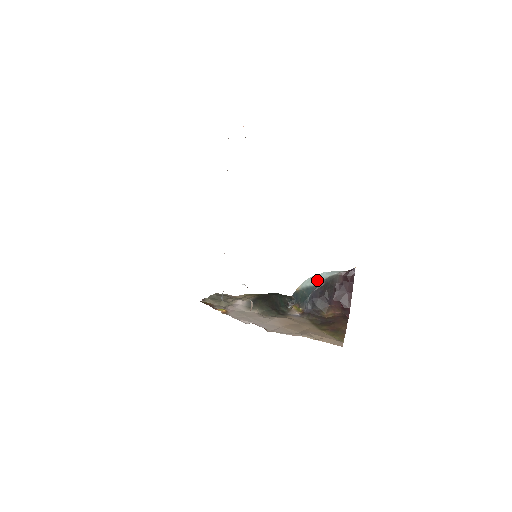
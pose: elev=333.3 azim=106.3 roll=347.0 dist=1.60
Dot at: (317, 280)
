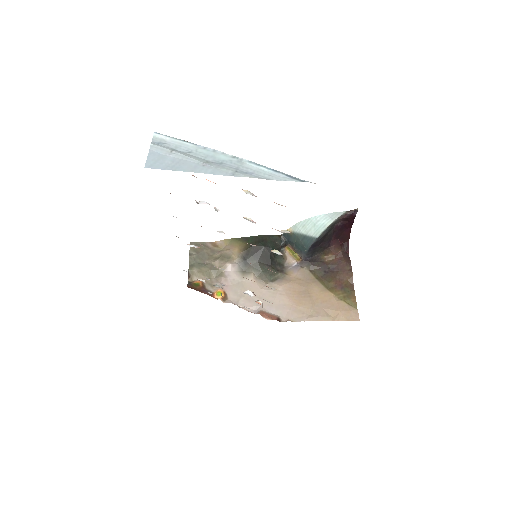
Dot at: (315, 229)
